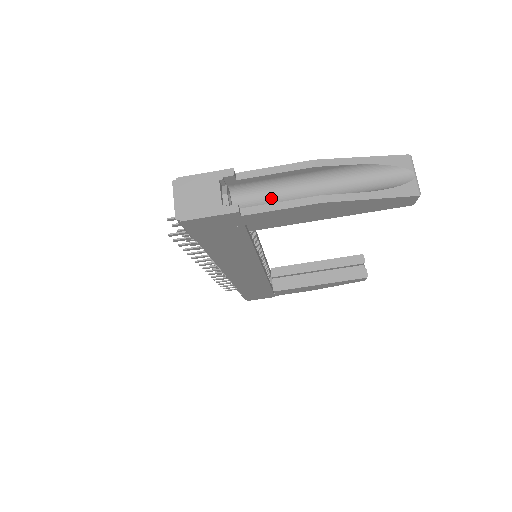
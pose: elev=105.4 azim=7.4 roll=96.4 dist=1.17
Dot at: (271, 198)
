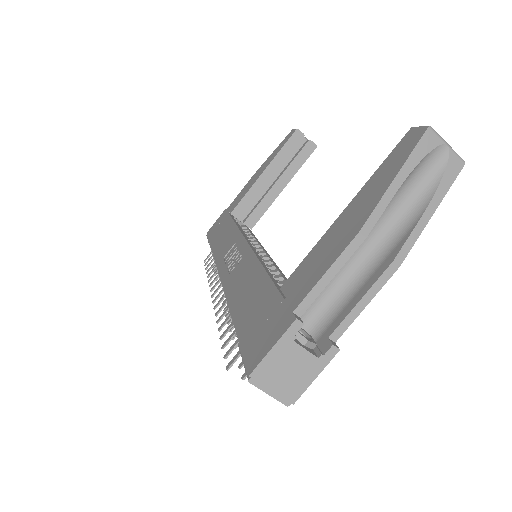
Dot at: (329, 287)
